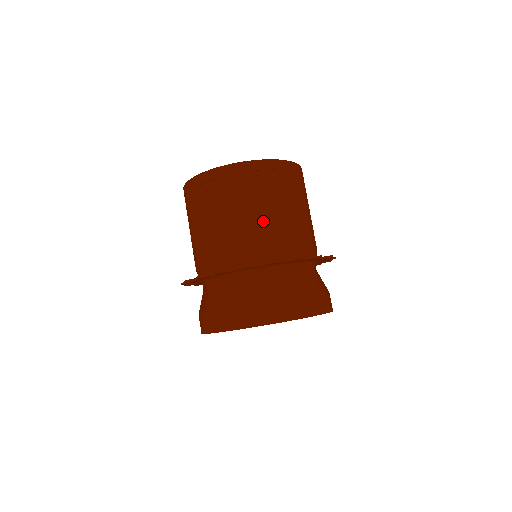
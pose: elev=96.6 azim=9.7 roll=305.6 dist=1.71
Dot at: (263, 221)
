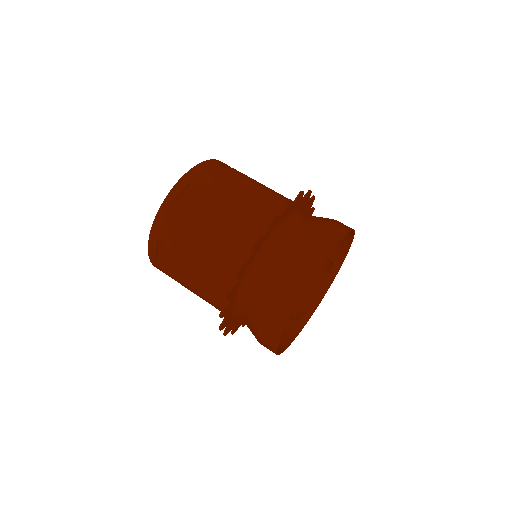
Dot at: (258, 187)
